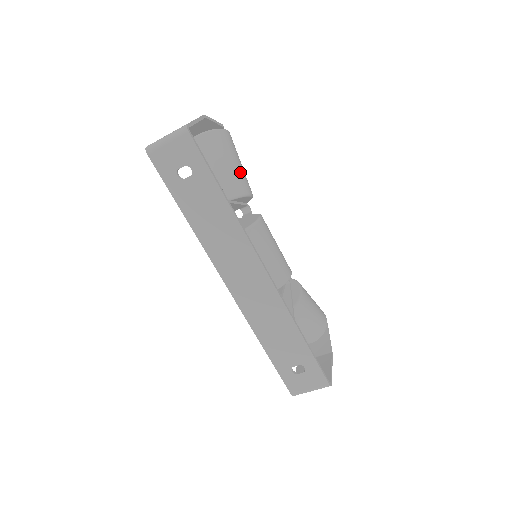
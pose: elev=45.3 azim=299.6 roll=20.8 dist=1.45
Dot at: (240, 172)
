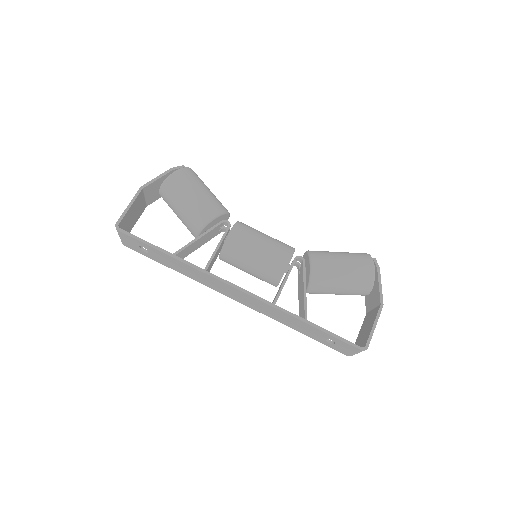
Dot at: (196, 205)
